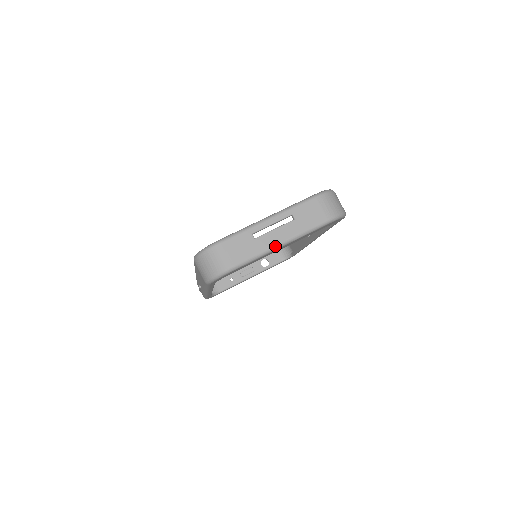
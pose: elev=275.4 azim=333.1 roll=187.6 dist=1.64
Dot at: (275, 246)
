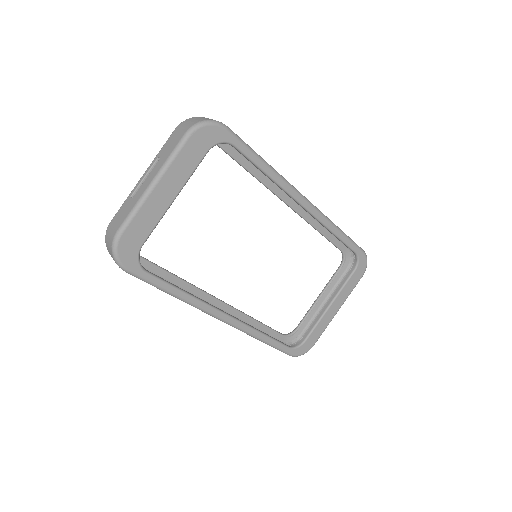
Dot at: (147, 189)
